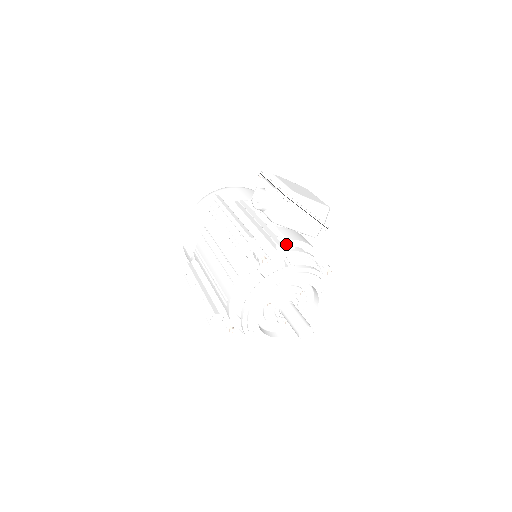
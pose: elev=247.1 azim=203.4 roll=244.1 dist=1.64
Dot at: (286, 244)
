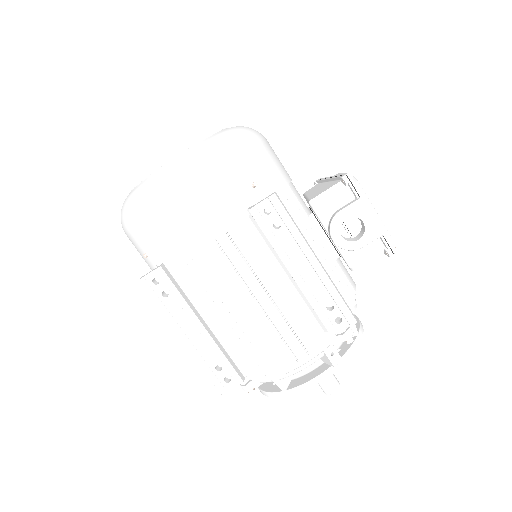
Dot at: occluded
